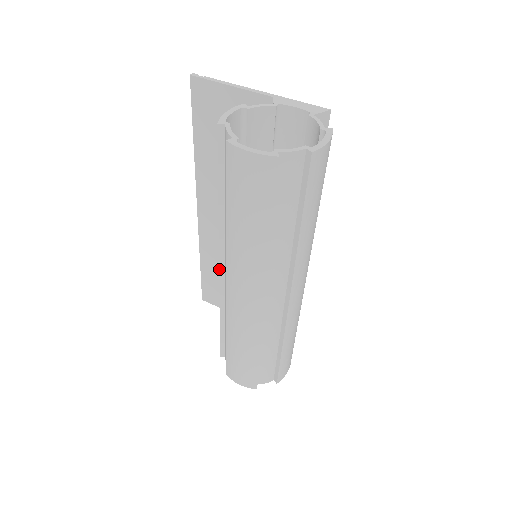
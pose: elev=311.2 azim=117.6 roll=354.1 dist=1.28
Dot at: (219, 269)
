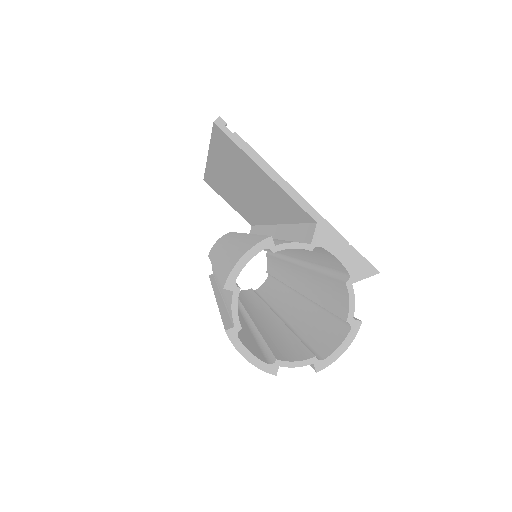
Dot at: occluded
